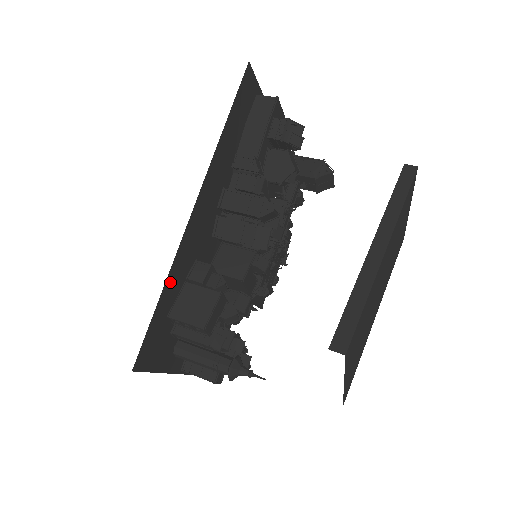
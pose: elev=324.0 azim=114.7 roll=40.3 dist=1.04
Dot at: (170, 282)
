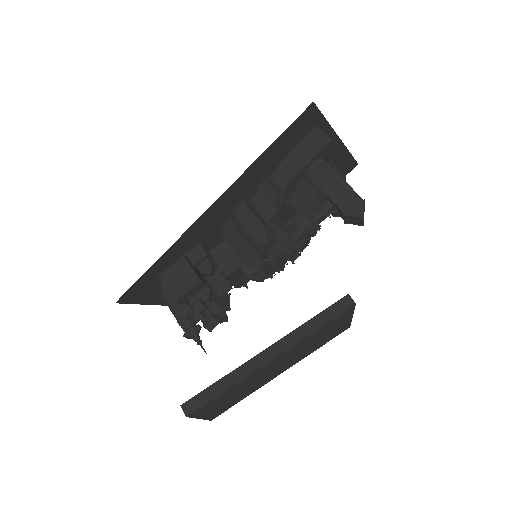
Dot at: (166, 256)
